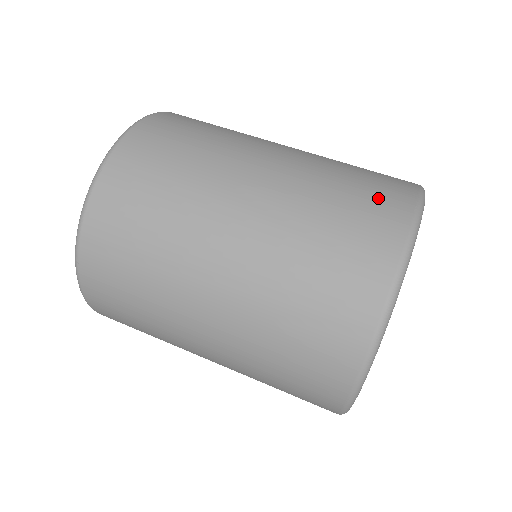
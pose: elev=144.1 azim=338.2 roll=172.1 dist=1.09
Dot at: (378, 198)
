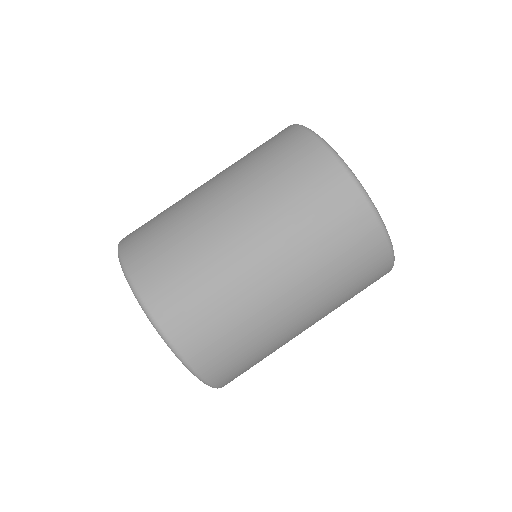
Dot at: (339, 210)
